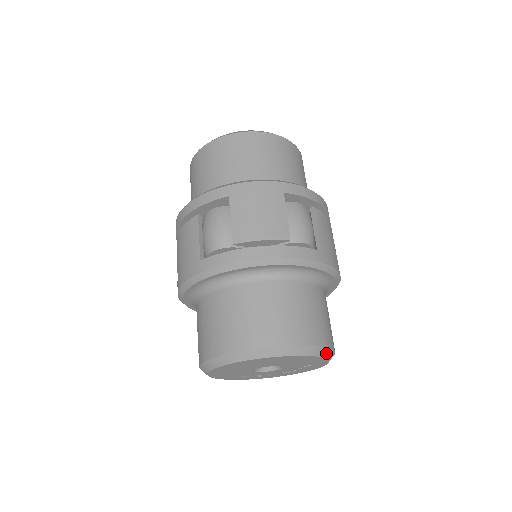
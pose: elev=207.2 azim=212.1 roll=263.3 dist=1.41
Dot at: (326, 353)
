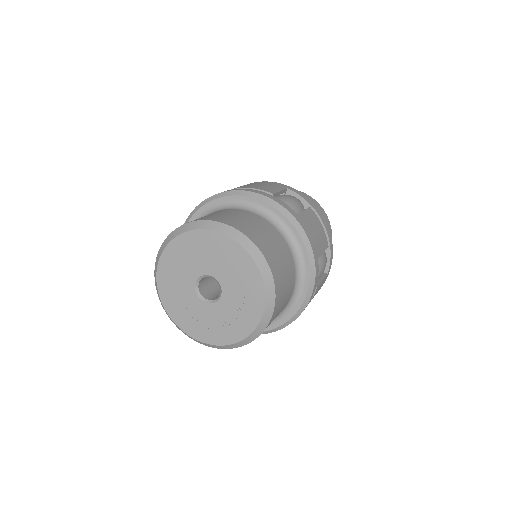
Dot at: (260, 261)
